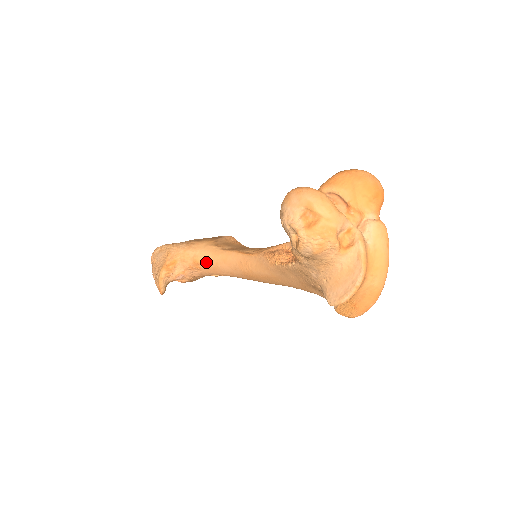
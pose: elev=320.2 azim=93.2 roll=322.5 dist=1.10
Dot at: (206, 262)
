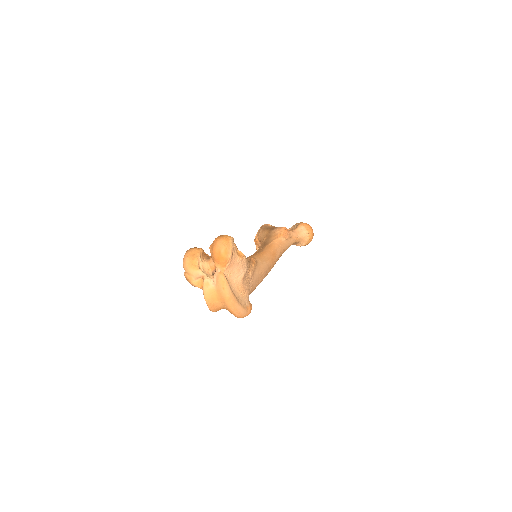
Dot at: occluded
